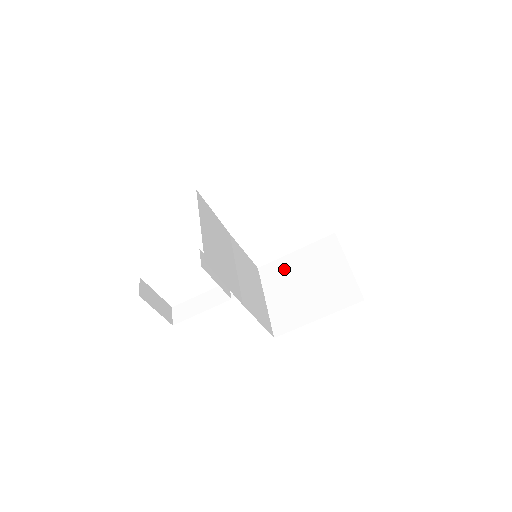
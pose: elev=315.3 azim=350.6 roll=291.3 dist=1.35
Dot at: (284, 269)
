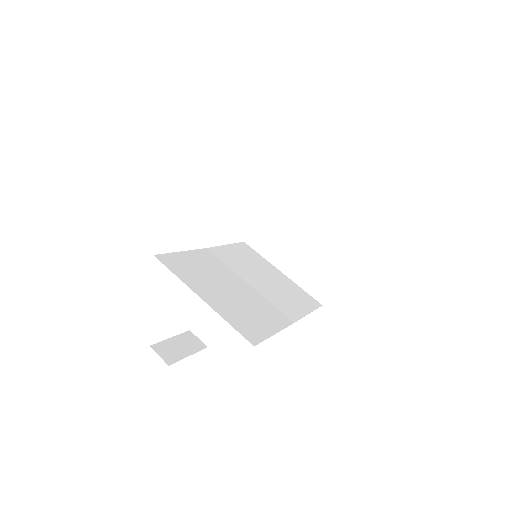
Dot at: (274, 228)
